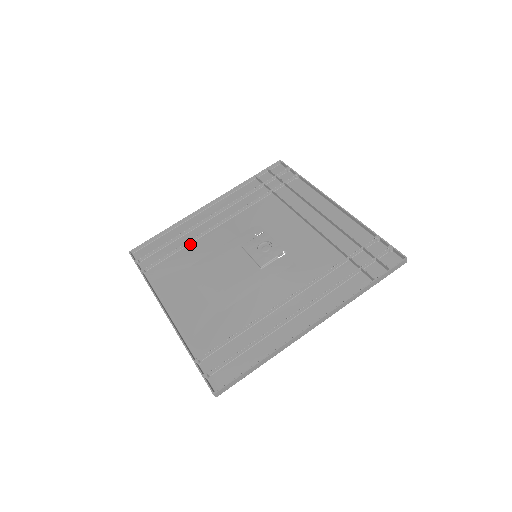
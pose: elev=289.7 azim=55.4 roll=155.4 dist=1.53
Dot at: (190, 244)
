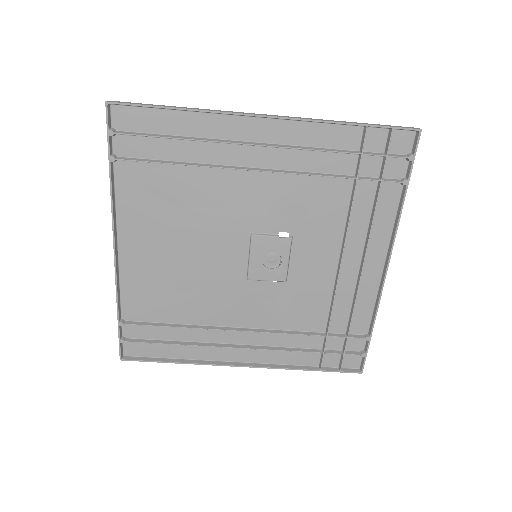
Dot at: (198, 168)
